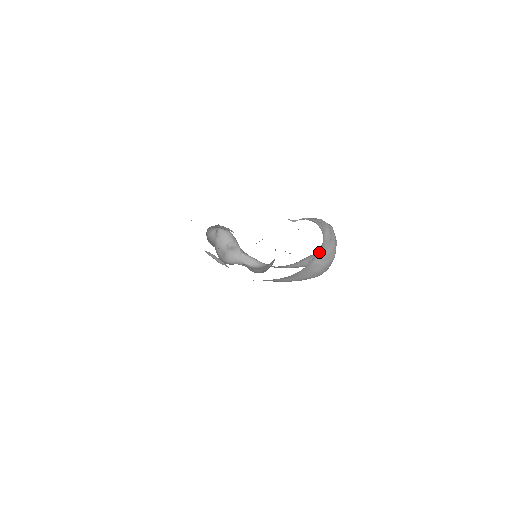
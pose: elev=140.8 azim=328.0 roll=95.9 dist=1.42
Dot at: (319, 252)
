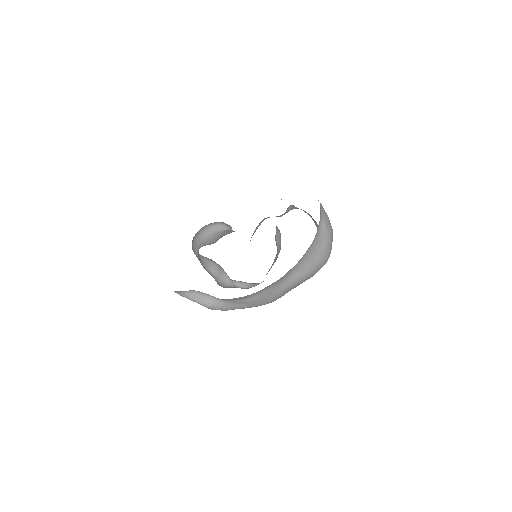
Dot at: (320, 218)
